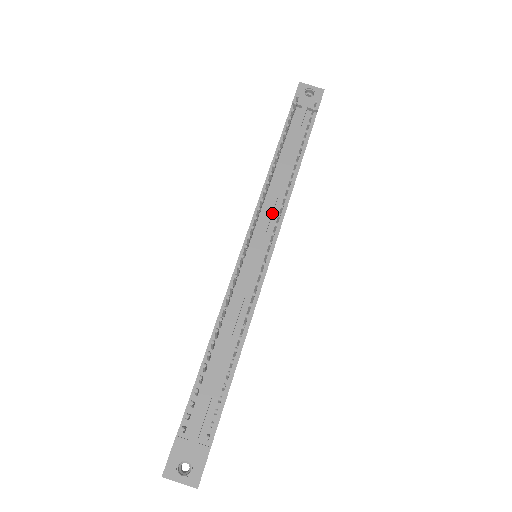
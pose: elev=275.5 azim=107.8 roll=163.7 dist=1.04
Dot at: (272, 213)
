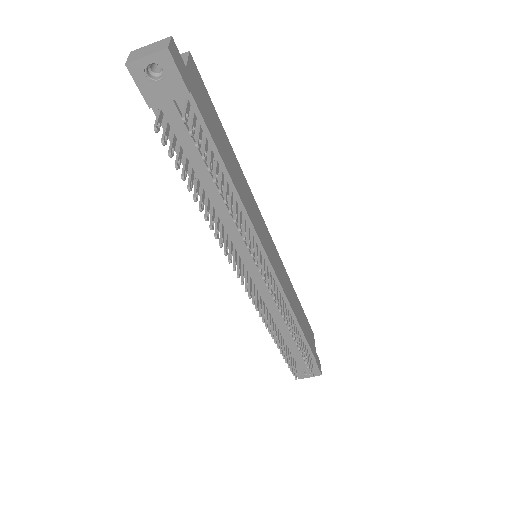
Dot at: occluded
